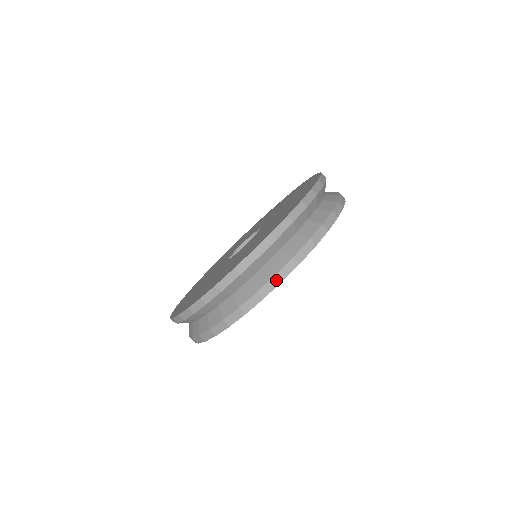
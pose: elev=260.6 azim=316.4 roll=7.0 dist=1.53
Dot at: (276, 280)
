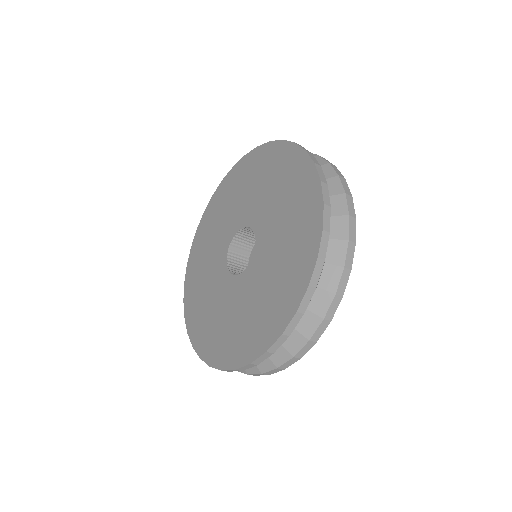
Dot at: (278, 370)
